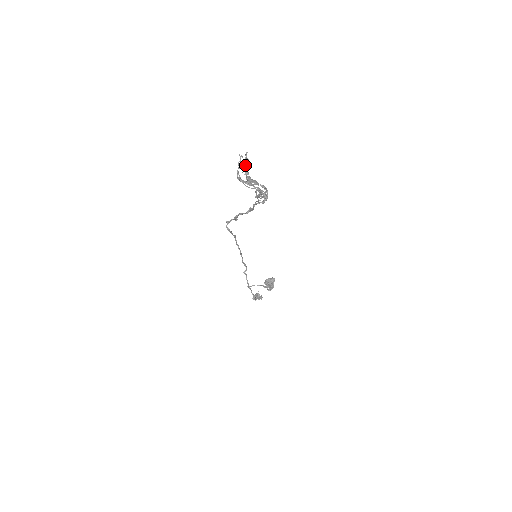
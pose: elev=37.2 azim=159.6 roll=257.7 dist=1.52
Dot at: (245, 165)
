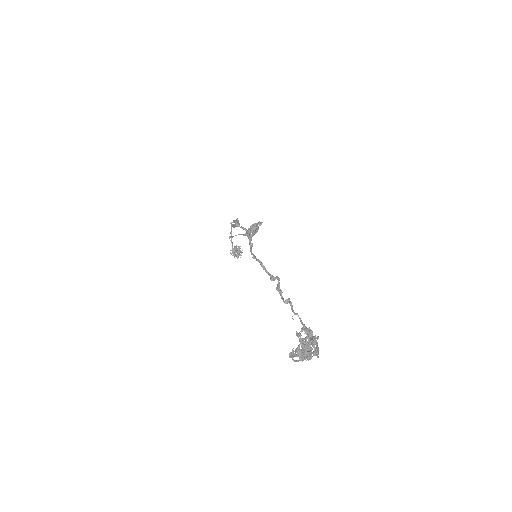
Dot at: (307, 345)
